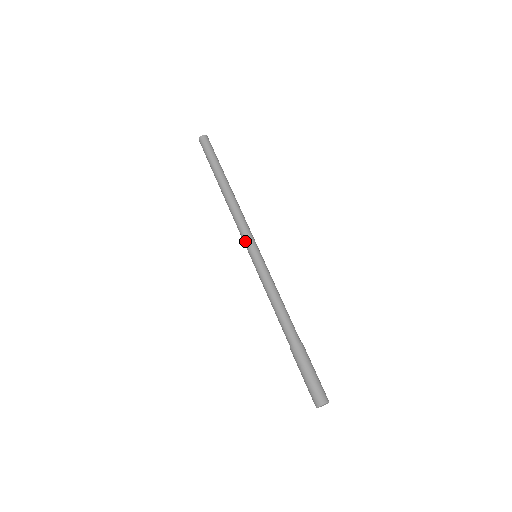
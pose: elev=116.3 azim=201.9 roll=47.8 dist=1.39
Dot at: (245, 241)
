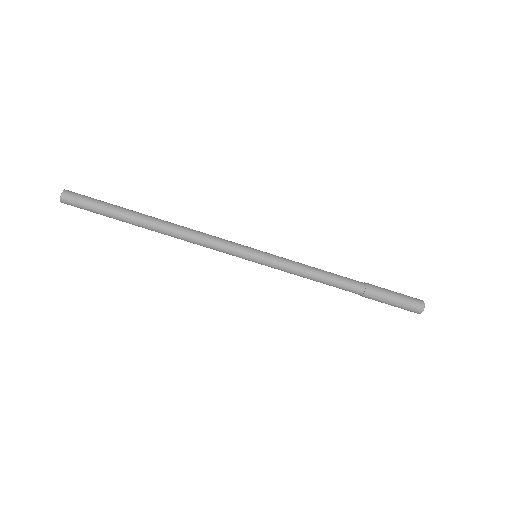
Dot at: (235, 253)
